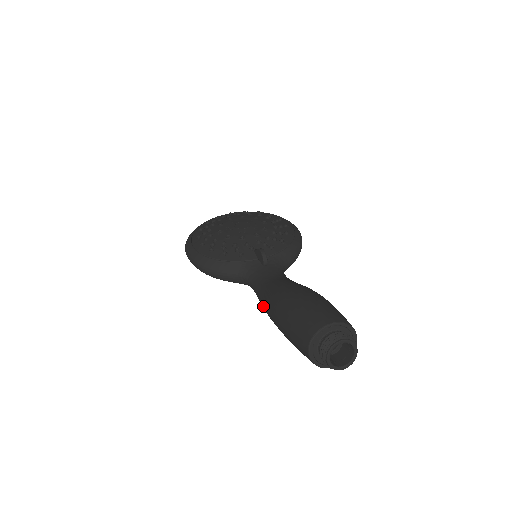
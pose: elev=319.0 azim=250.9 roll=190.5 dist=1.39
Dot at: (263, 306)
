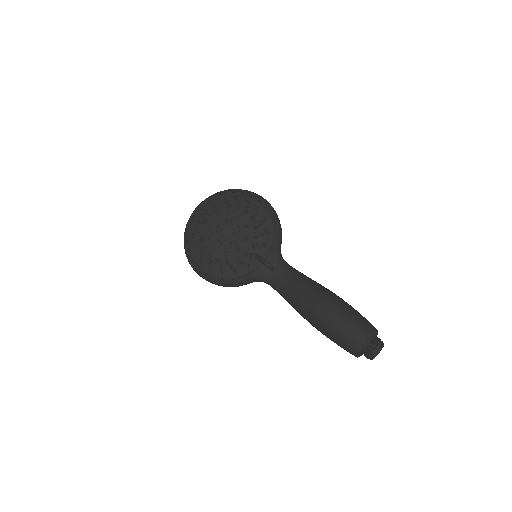
Dot at: occluded
